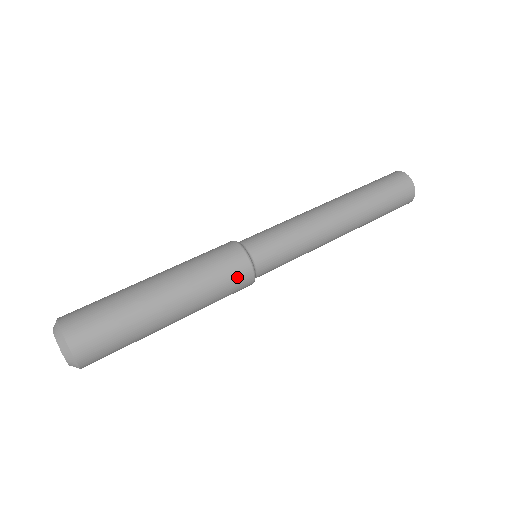
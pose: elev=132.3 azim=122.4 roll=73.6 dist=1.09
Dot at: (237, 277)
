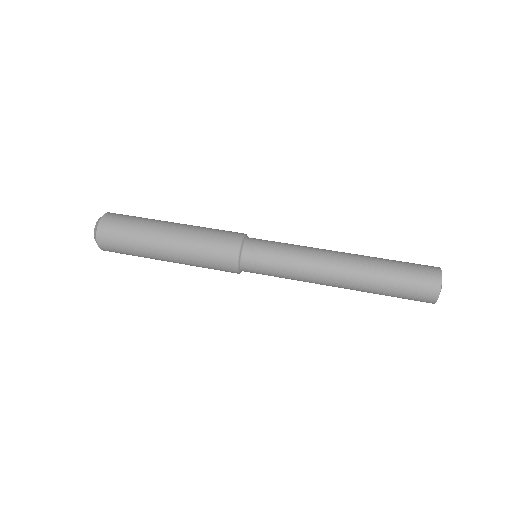
Dot at: (226, 240)
